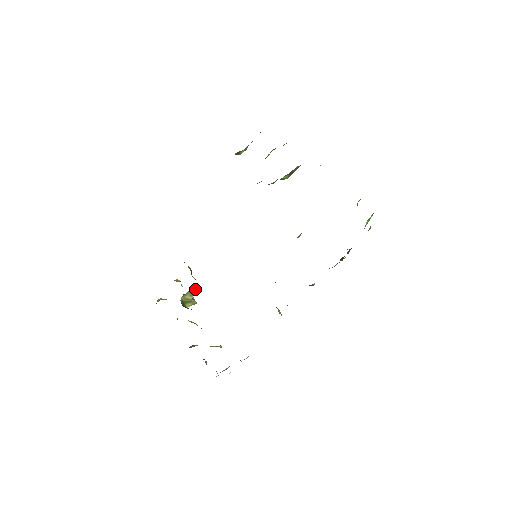
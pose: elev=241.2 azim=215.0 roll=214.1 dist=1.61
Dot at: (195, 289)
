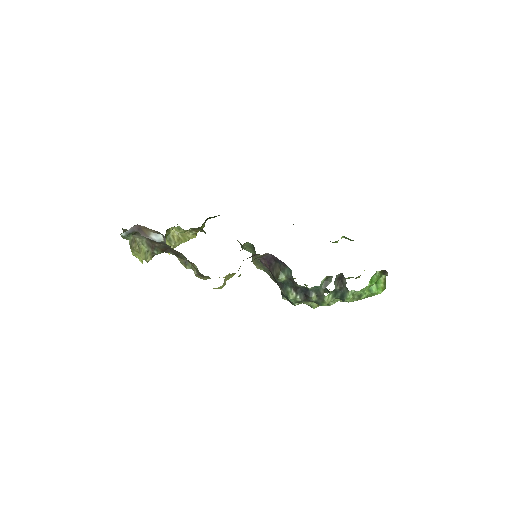
Dot at: (186, 241)
